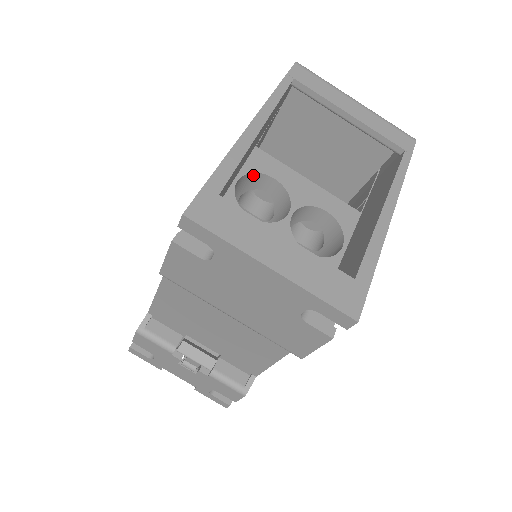
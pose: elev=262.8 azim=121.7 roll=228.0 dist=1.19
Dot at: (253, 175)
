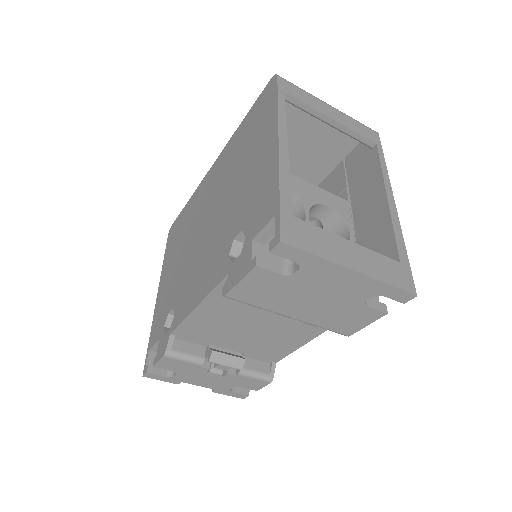
Dot at: occluded
